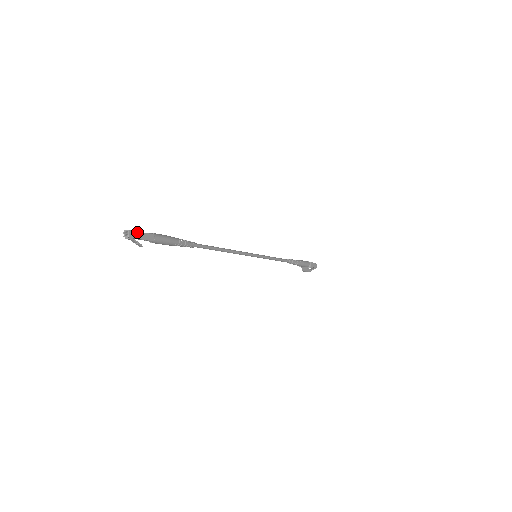
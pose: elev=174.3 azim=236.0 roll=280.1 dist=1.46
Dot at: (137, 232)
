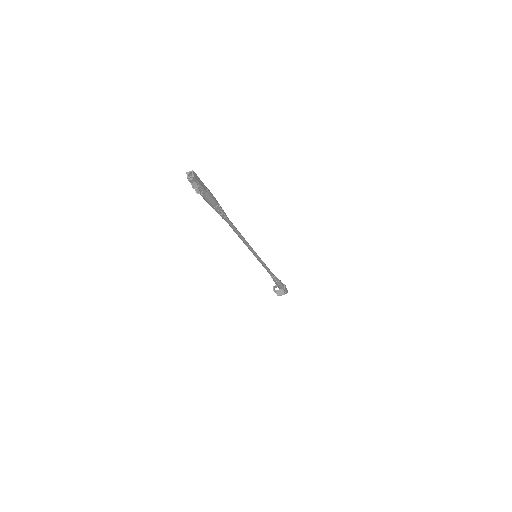
Dot at: (197, 176)
